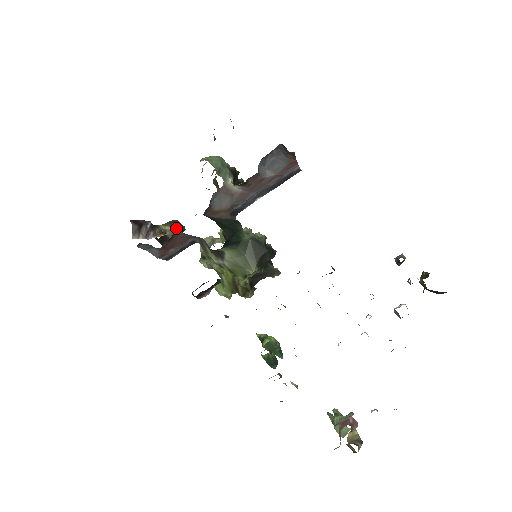
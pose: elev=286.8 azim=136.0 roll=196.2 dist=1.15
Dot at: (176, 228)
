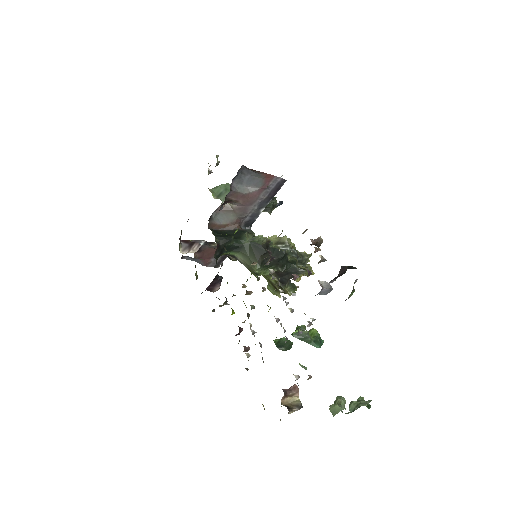
Dot at: occluded
